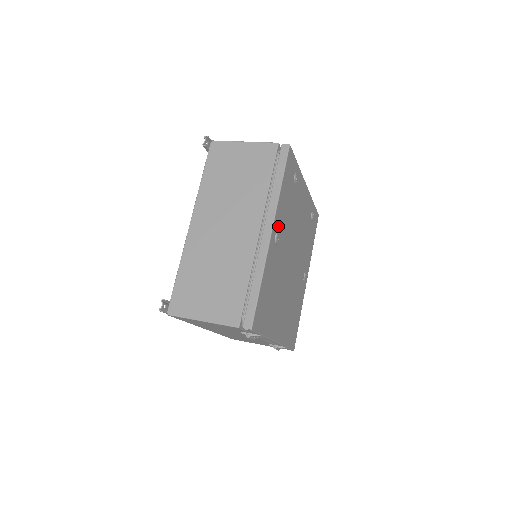
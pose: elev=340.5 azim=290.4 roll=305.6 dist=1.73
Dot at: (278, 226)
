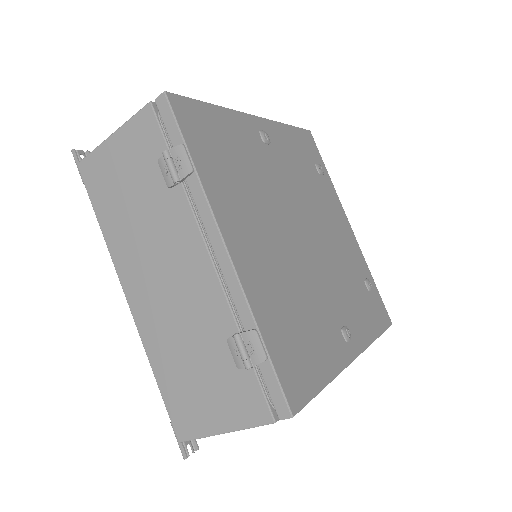
Dot at: (272, 138)
